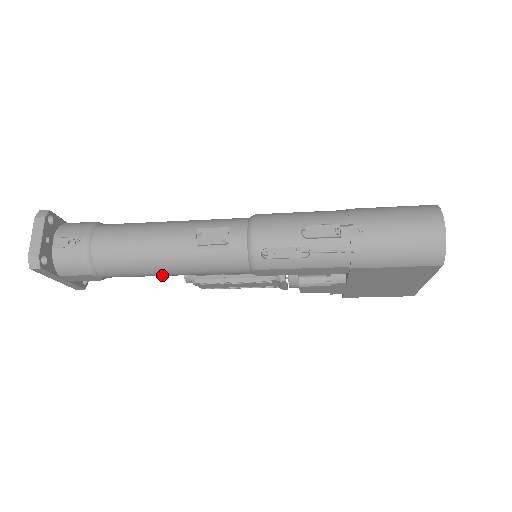
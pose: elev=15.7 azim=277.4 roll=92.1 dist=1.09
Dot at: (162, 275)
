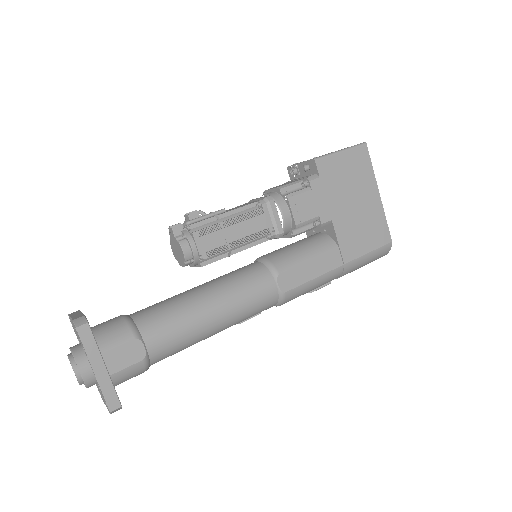
Dot at: occluded
